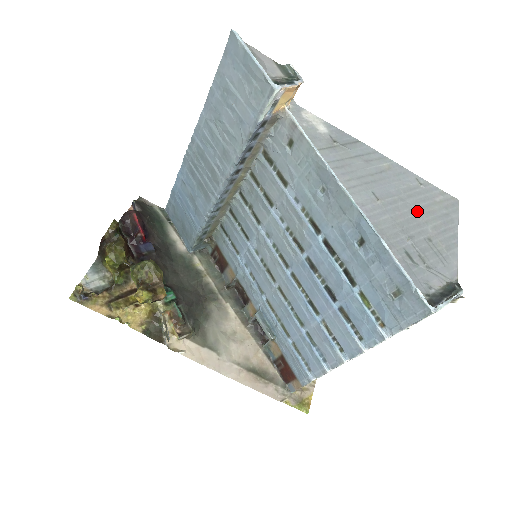
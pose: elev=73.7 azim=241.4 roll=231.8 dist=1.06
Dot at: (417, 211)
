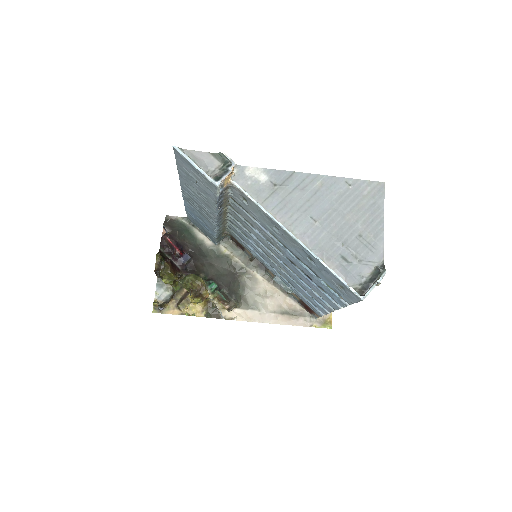
Dot at: (348, 214)
